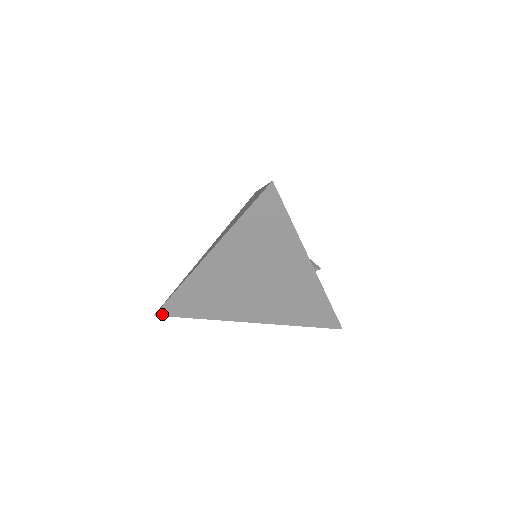
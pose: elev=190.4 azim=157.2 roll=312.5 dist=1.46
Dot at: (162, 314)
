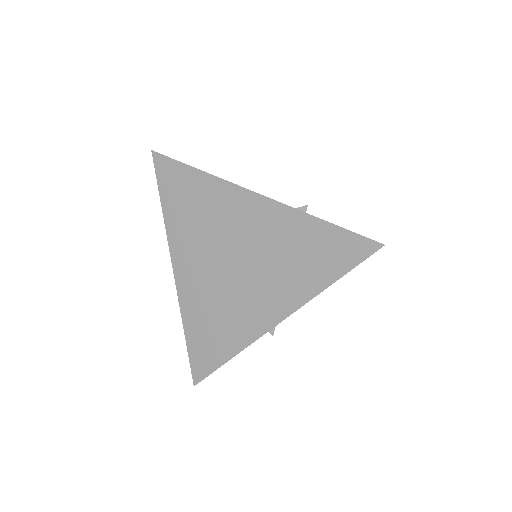
Dot at: (198, 379)
